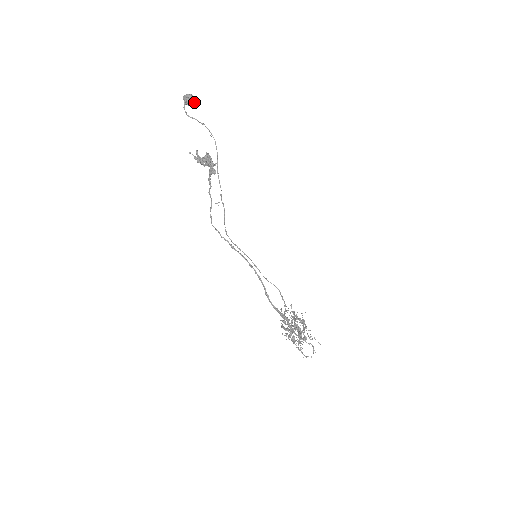
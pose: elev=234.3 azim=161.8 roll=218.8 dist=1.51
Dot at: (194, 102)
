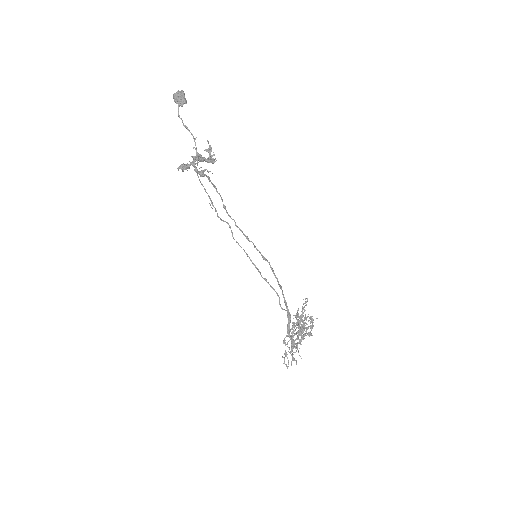
Dot at: (178, 103)
